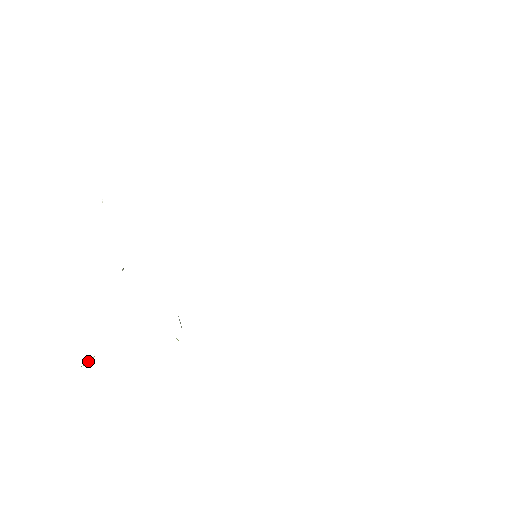
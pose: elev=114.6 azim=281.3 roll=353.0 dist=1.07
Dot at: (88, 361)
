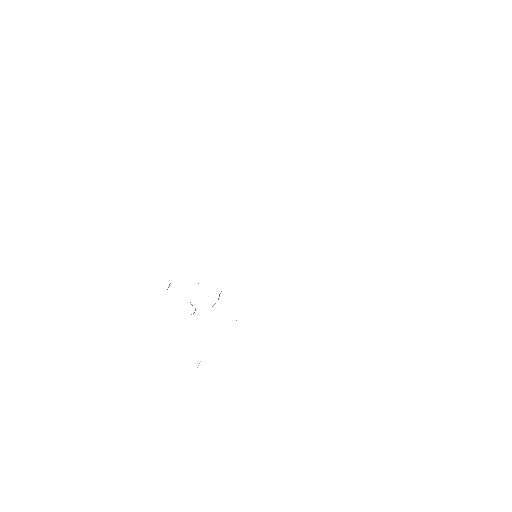
Dot at: occluded
